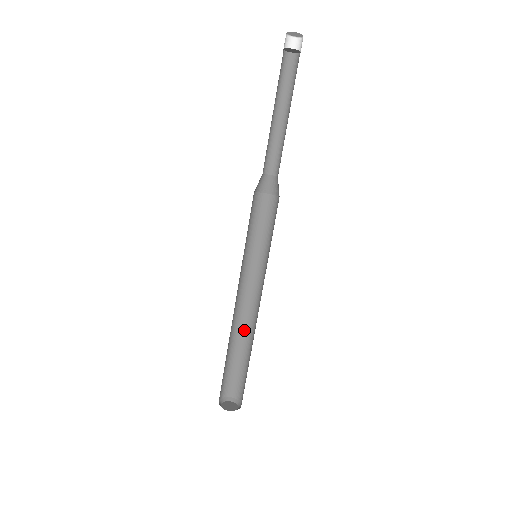
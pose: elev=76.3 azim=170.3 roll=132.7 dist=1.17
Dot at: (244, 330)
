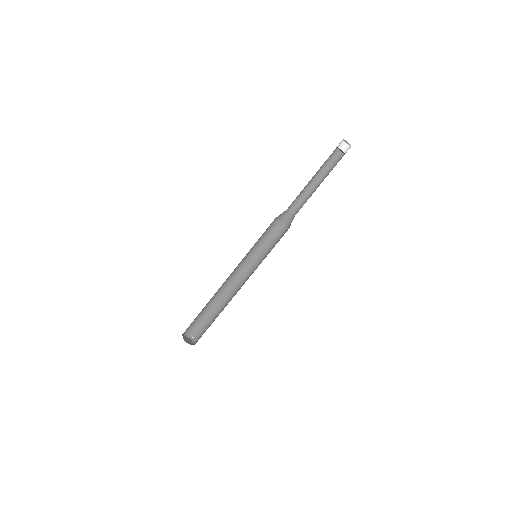
Dot at: (216, 294)
